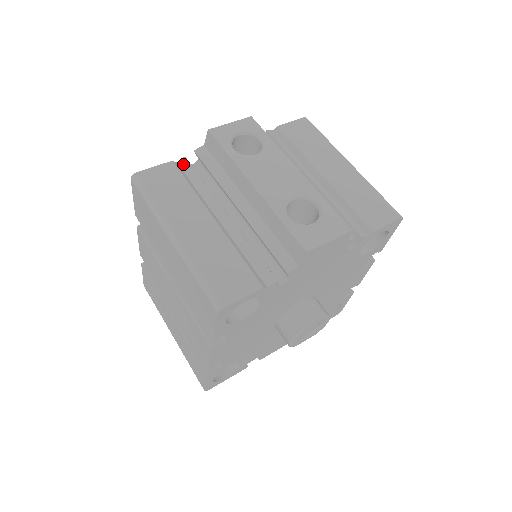
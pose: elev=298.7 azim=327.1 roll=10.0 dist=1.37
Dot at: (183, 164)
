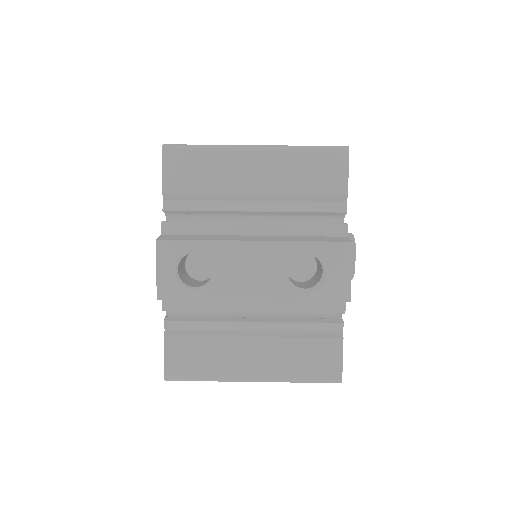
Dot at: (171, 327)
